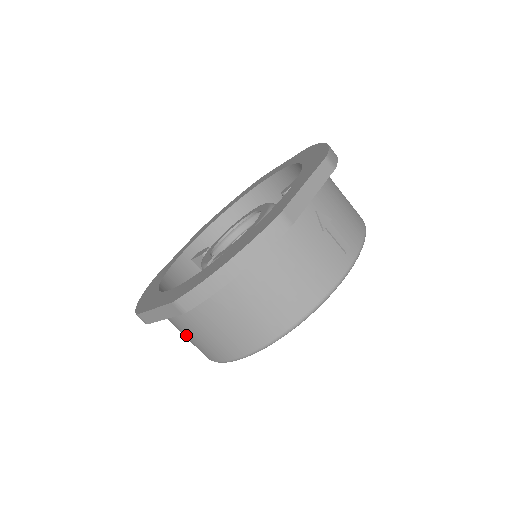
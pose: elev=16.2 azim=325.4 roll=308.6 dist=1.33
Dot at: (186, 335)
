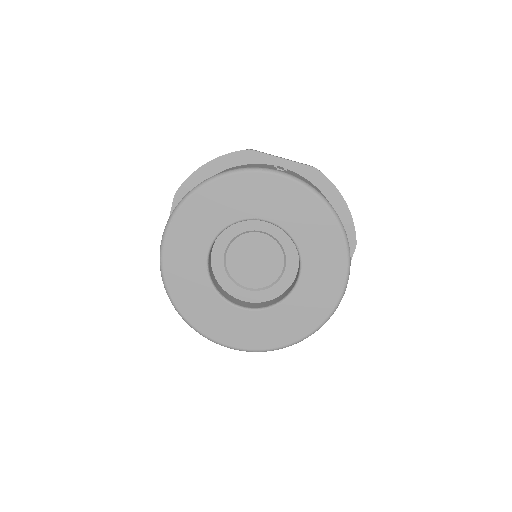
Dot at: occluded
